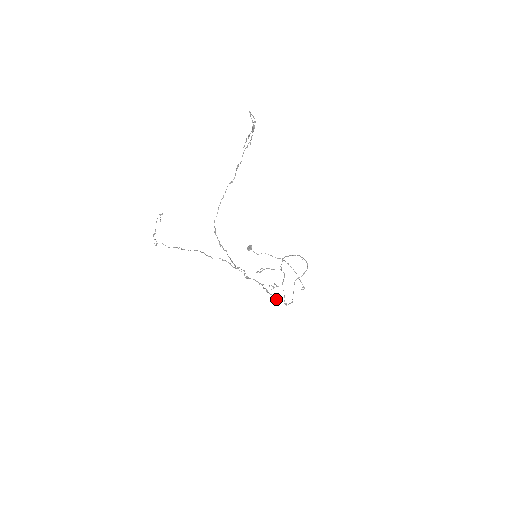
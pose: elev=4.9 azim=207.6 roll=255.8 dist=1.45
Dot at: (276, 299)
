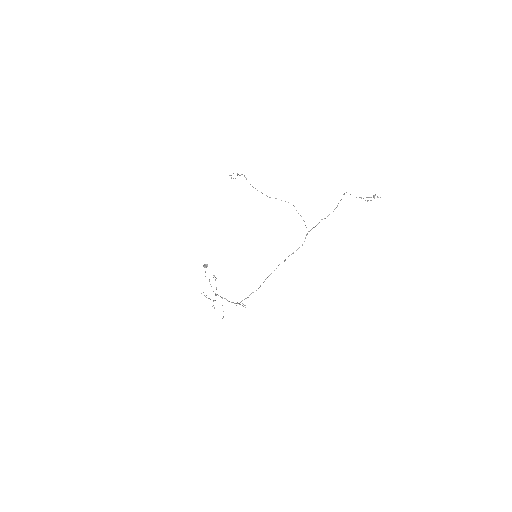
Dot at: occluded
